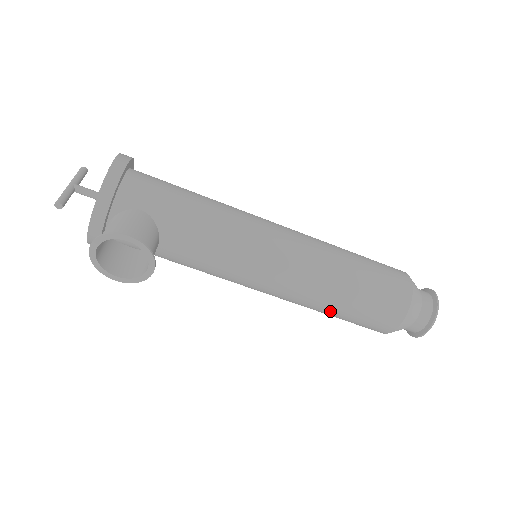
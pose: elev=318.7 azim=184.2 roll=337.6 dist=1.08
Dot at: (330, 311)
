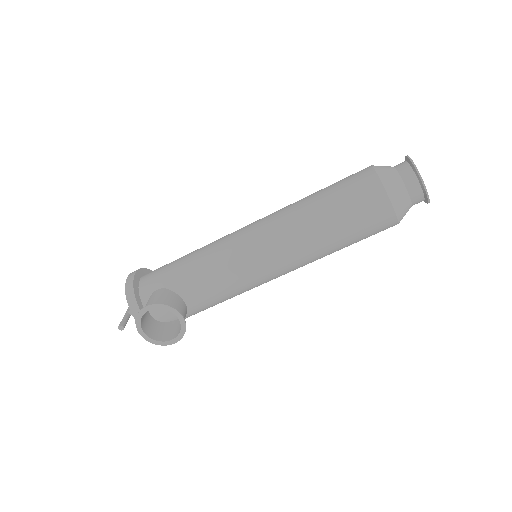
Dot at: (332, 243)
